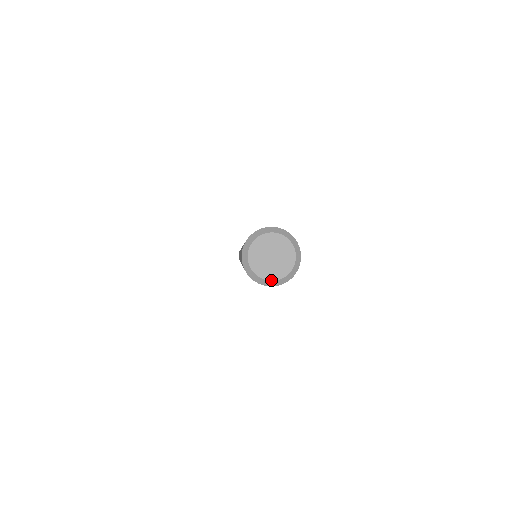
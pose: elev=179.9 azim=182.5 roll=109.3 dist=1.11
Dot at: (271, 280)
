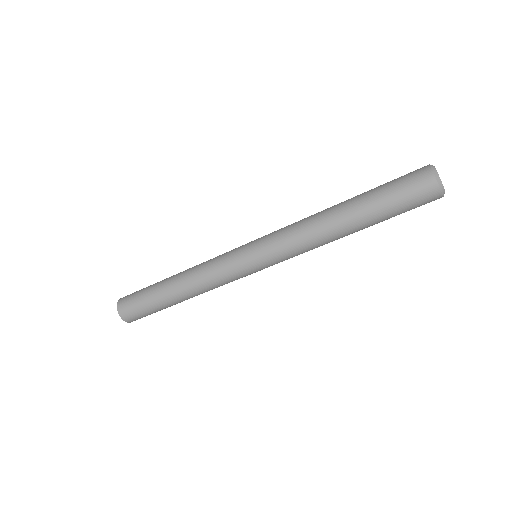
Dot at: occluded
